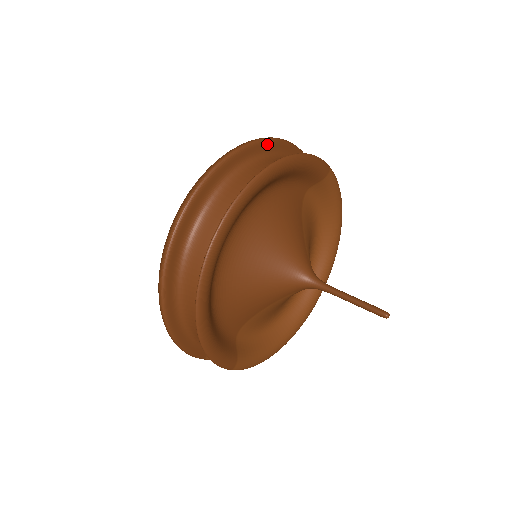
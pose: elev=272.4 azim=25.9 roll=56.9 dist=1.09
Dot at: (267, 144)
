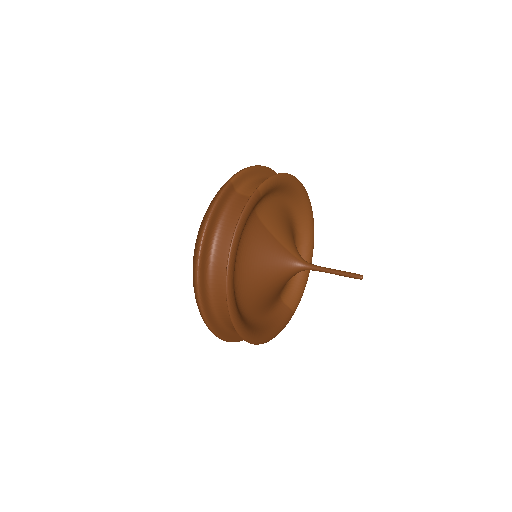
Dot at: (208, 230)
